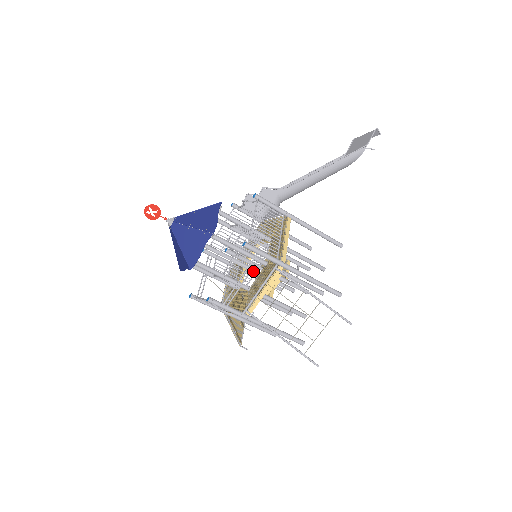
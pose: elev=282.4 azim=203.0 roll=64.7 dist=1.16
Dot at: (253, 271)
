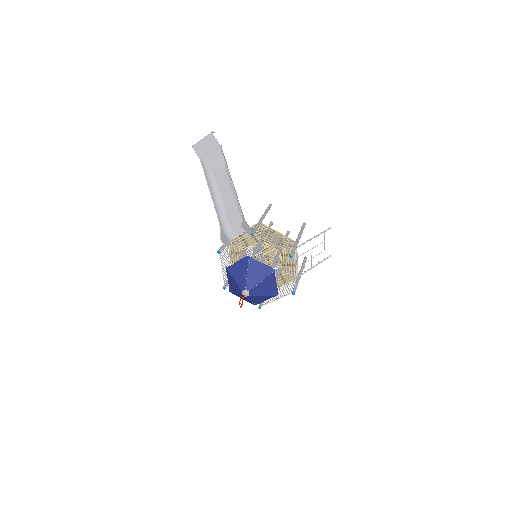
Dot at: occluded
